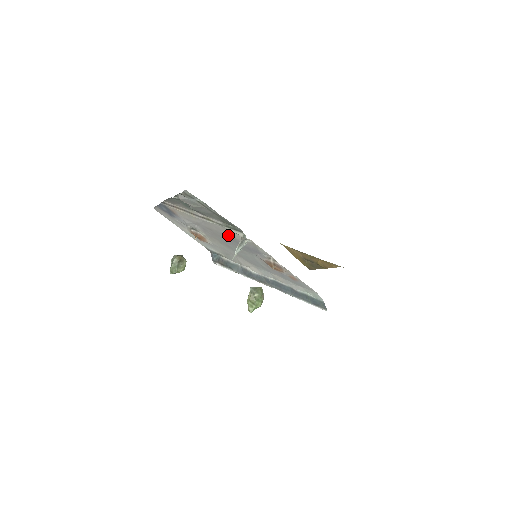
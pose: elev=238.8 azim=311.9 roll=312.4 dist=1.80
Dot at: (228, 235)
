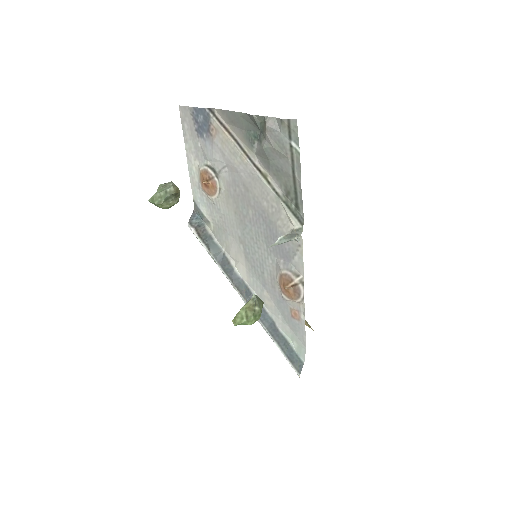
Dot at: (268, 212)
